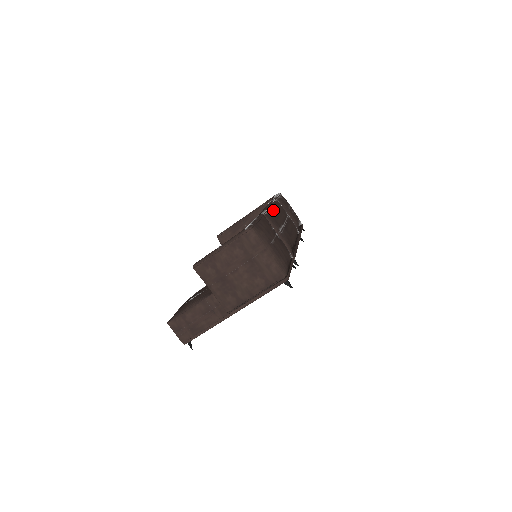
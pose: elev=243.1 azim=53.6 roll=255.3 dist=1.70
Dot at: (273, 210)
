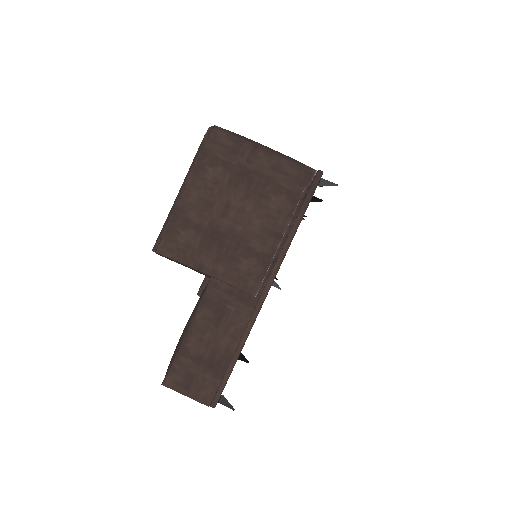
Dot at: occluded
